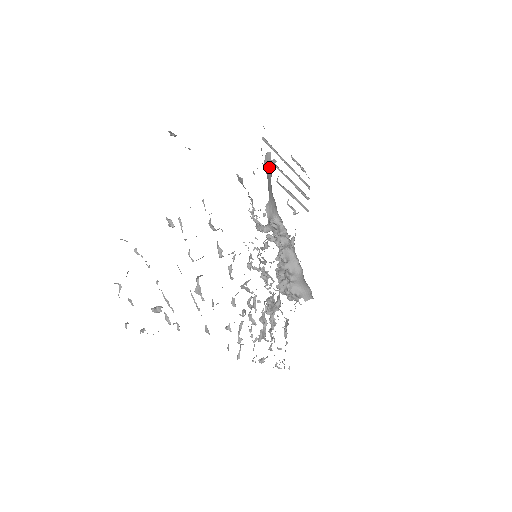
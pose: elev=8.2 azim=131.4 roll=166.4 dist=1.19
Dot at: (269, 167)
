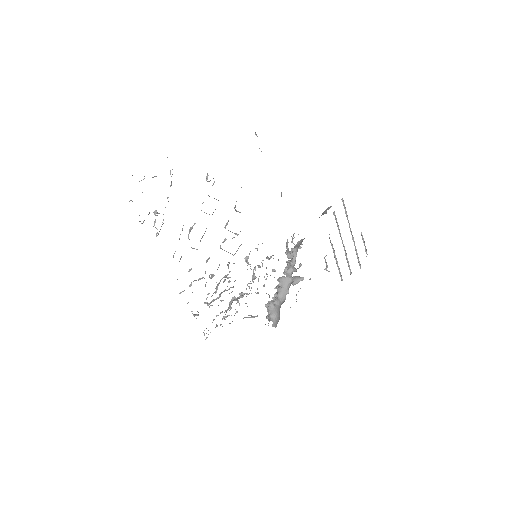
Dot at: occluded
